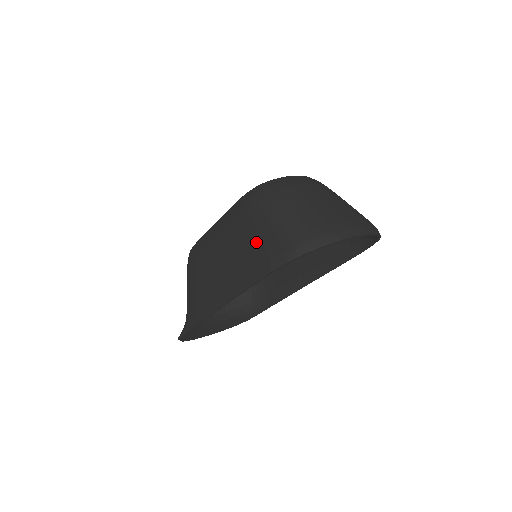
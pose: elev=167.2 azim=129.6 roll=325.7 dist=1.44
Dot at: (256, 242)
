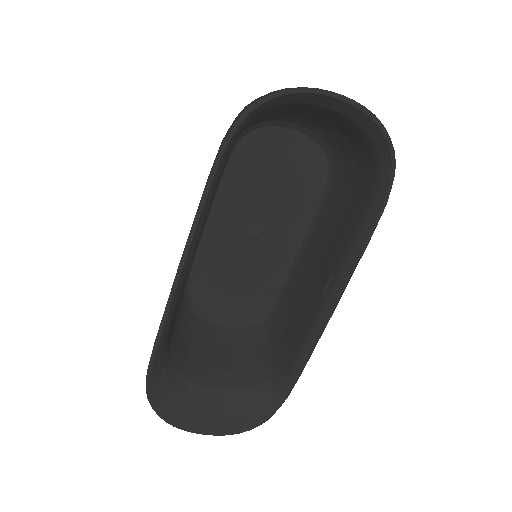
Dot at: occluded
